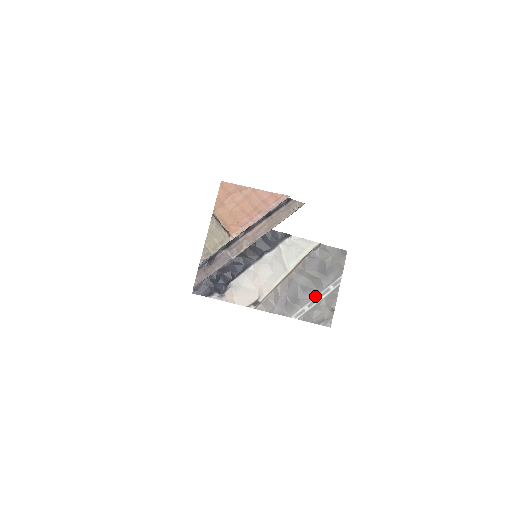
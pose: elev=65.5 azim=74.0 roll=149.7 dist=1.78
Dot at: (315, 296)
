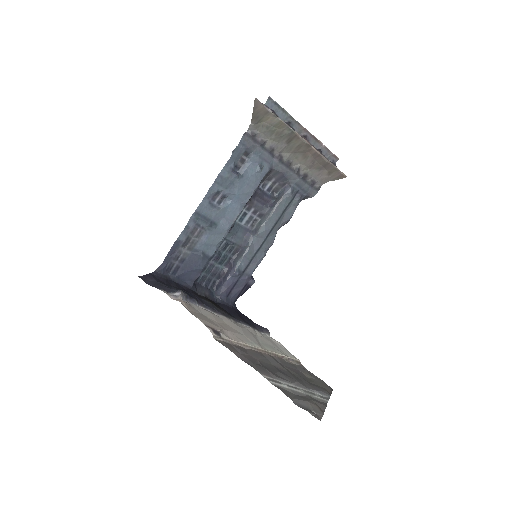
Dot at: (296, 385)
